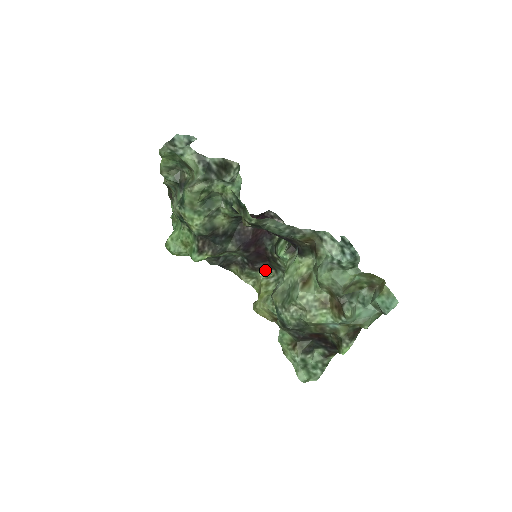
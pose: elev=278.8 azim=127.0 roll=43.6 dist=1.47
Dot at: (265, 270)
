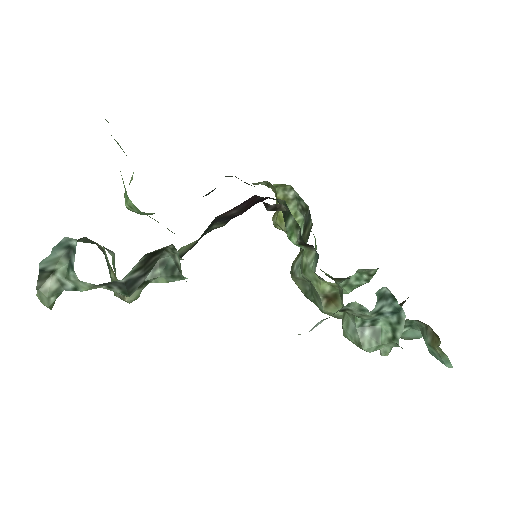
Dot at: occluded
